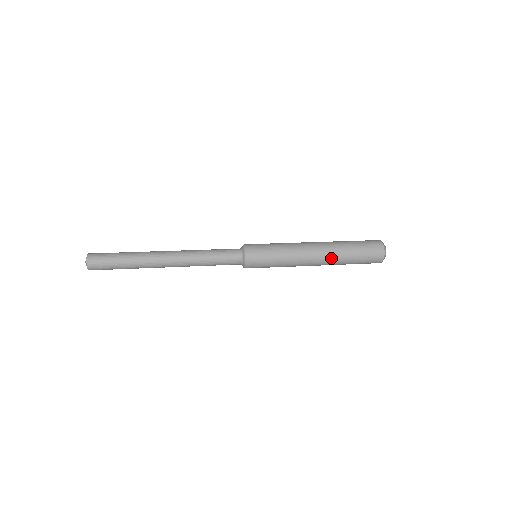
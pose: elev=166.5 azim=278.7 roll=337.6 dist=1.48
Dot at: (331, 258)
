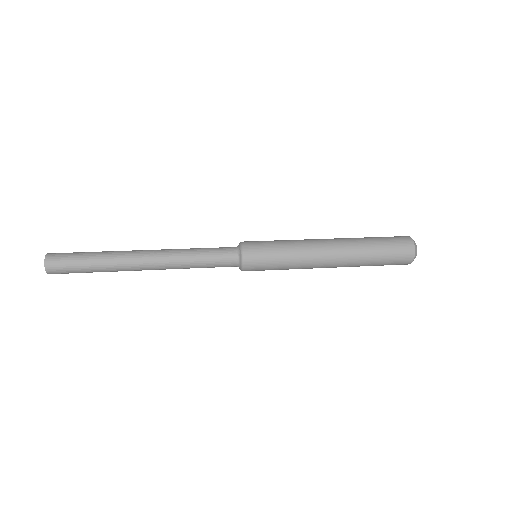
Dot at: (348, 246)
